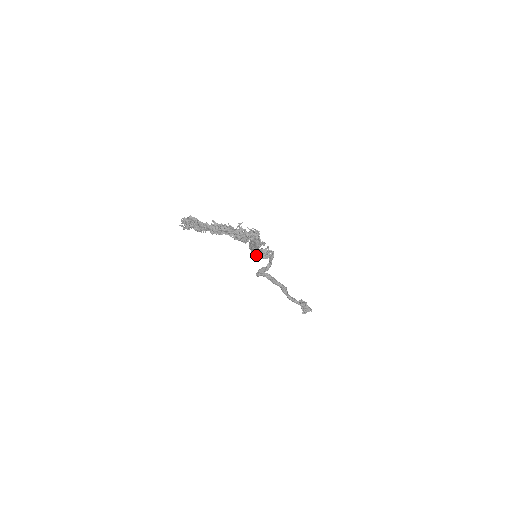
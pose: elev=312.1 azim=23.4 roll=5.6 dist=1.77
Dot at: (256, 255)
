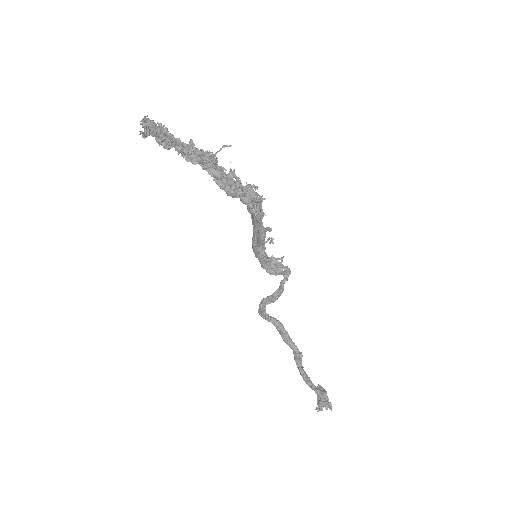
Dot at: (259, 261)
